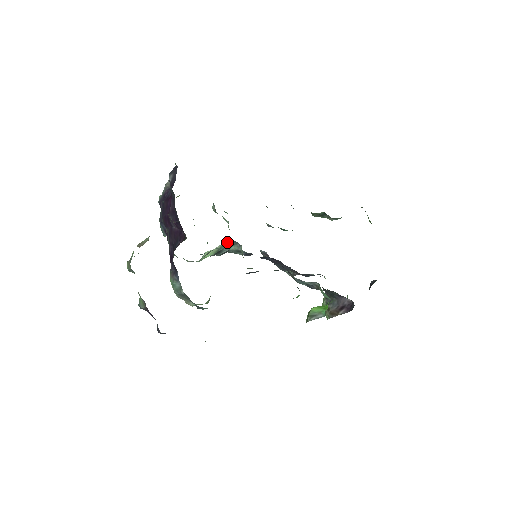
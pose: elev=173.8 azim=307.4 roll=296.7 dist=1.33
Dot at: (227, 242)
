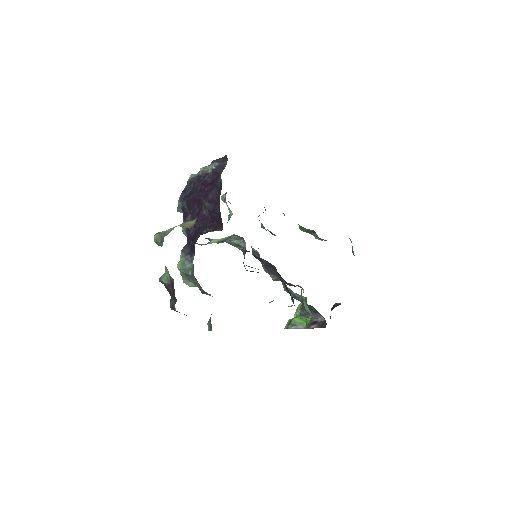
Dot at: (234, 235)
